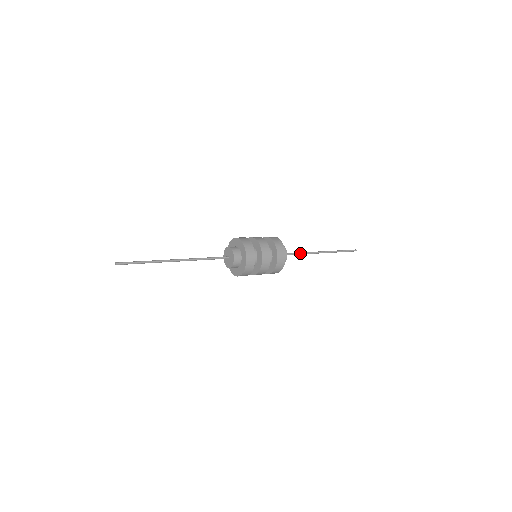
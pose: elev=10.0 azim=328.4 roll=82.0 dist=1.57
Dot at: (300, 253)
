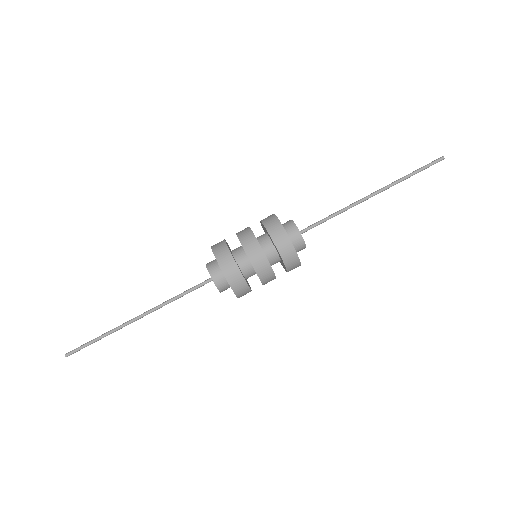
Dot at: (331, 216)
